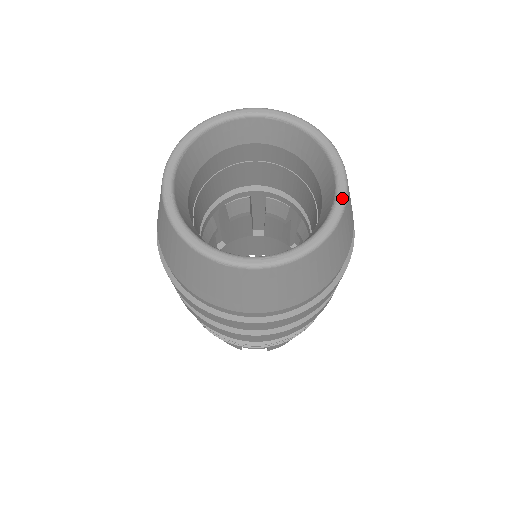
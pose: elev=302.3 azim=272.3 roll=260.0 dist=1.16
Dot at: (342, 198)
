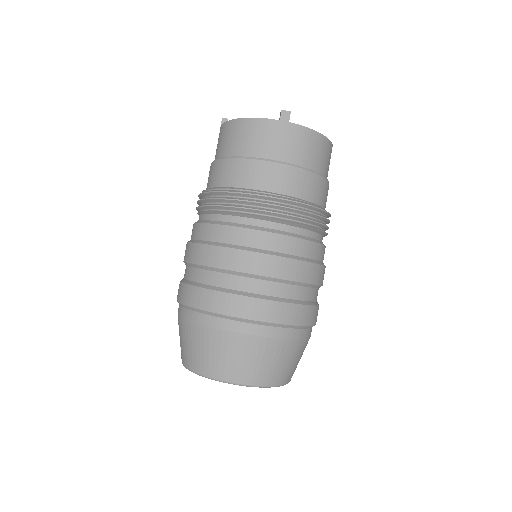
Dot at: occluded
